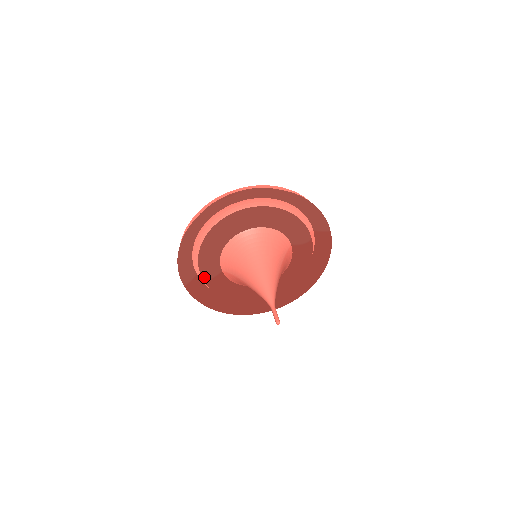
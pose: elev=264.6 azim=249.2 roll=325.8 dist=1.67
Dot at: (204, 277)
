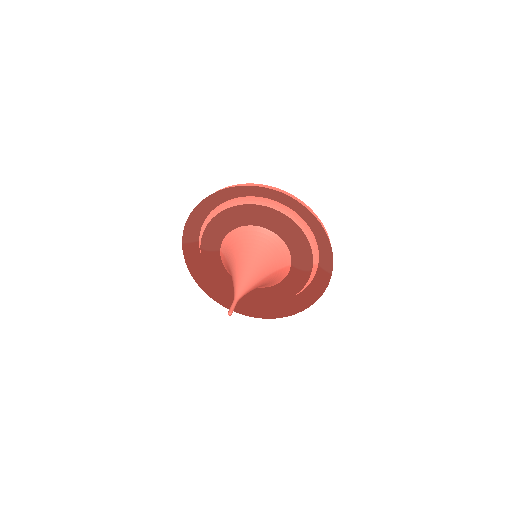
Dot at: (202, 245)
